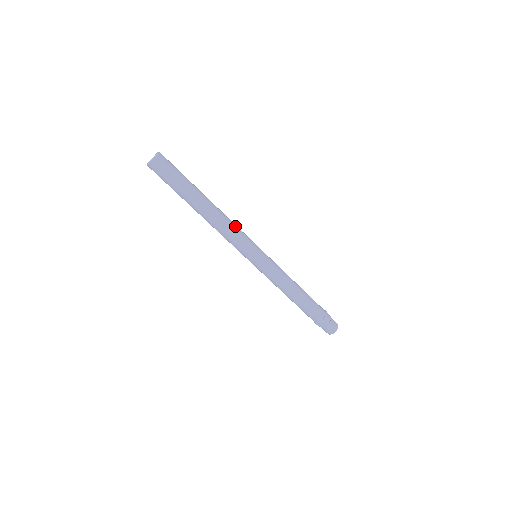
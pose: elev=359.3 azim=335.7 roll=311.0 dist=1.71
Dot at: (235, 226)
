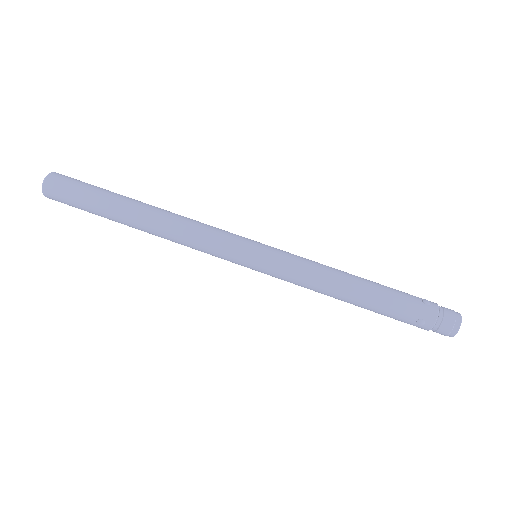
Dot at: (195, 233)
